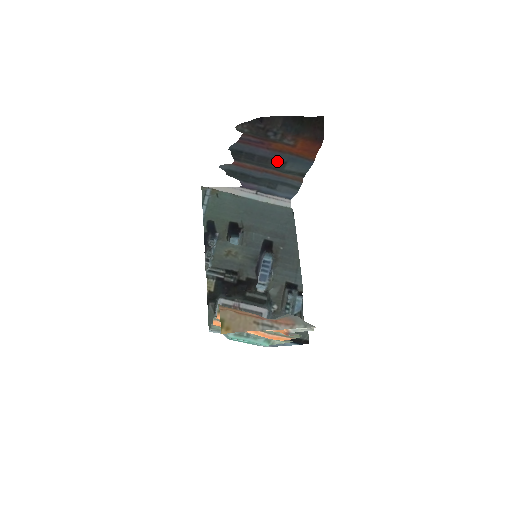
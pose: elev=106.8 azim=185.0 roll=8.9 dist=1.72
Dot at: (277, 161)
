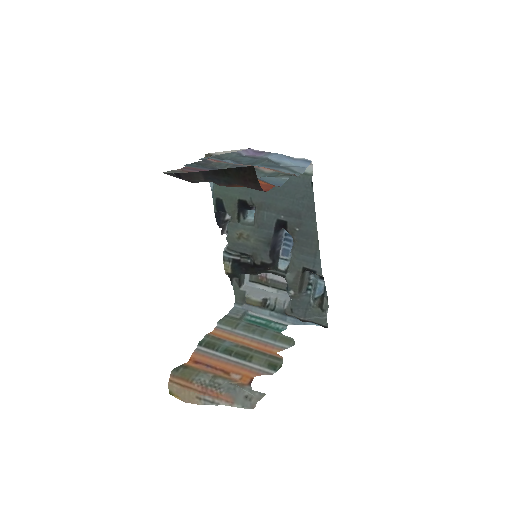
Dot at: occluded
